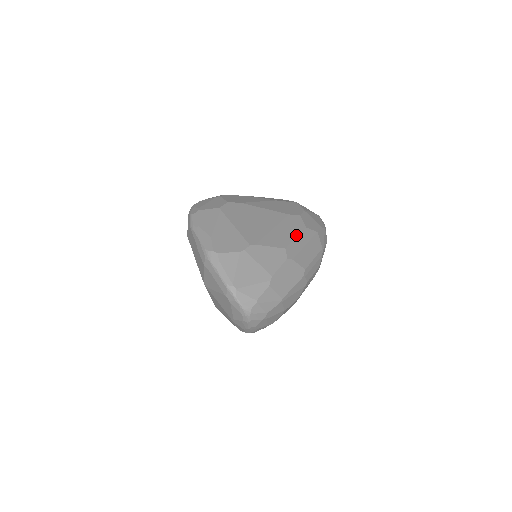
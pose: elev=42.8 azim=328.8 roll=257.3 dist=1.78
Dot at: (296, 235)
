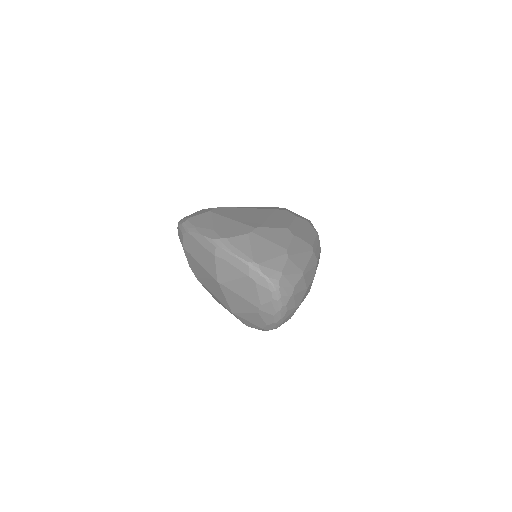
Dot at: (291, 220)
